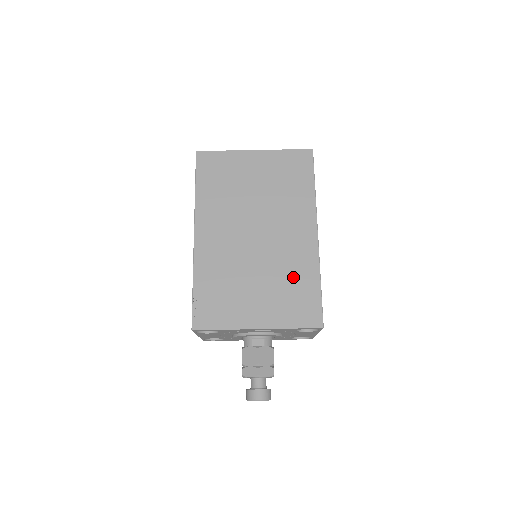
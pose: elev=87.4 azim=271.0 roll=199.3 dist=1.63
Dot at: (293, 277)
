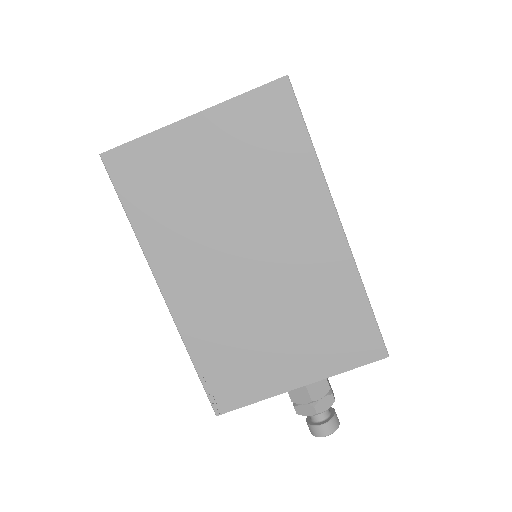
Dot at: (325, 303)
